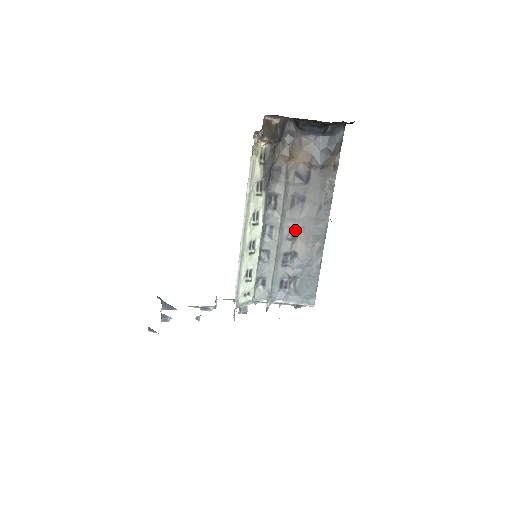
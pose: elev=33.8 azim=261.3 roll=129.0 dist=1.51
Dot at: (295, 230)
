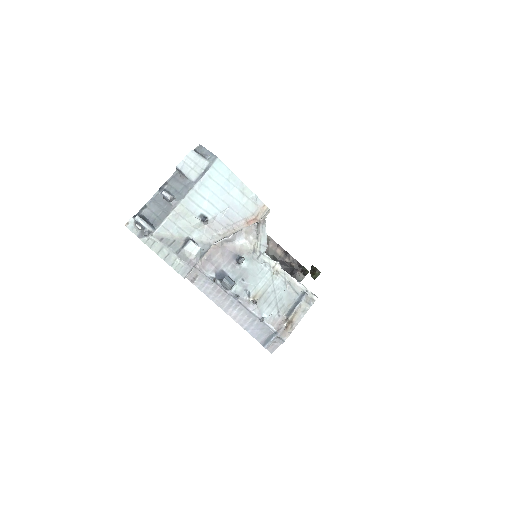
Dot at: occluded
